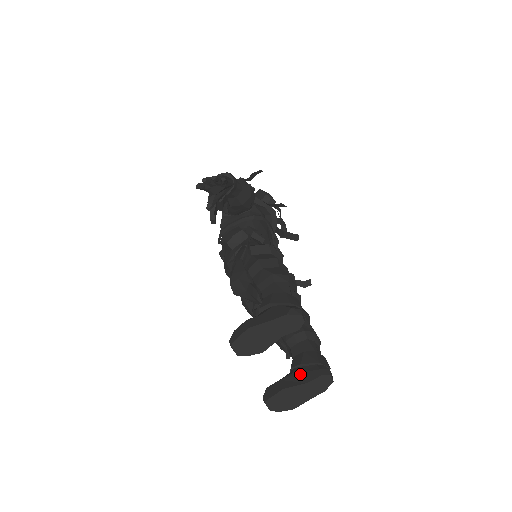
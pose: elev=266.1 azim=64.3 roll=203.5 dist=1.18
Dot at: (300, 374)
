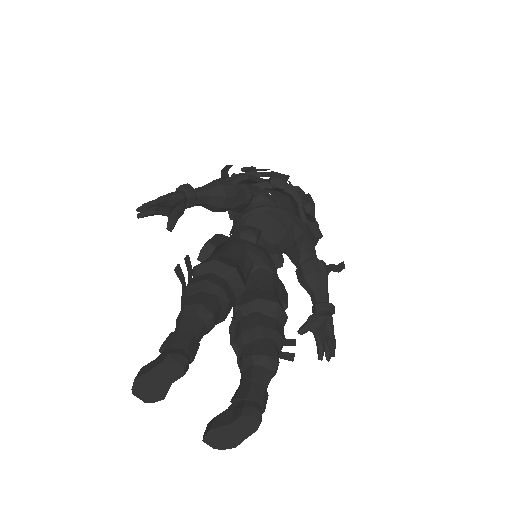
Dot at: (230, 411)
